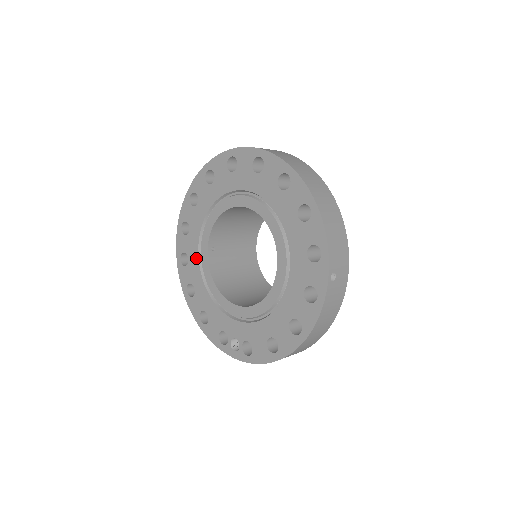
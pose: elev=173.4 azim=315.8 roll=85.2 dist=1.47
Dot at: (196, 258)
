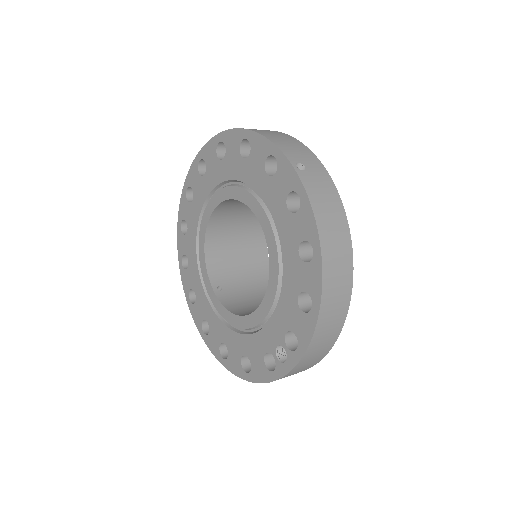
Dot at: (211, 311)
